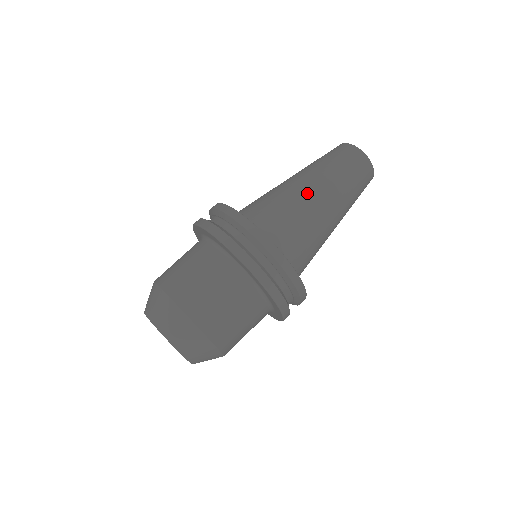
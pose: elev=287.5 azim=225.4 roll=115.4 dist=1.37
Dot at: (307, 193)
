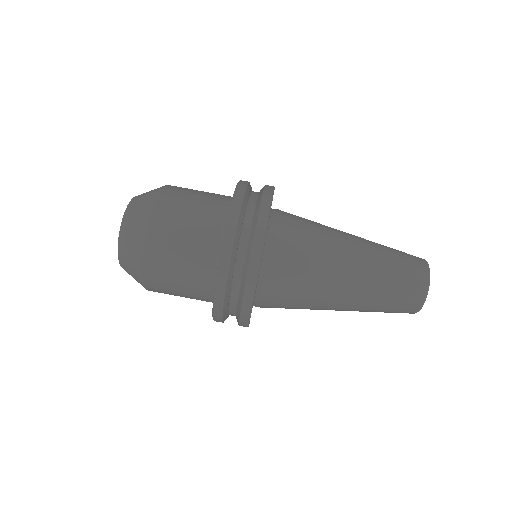
Dot at: (343, 236)
